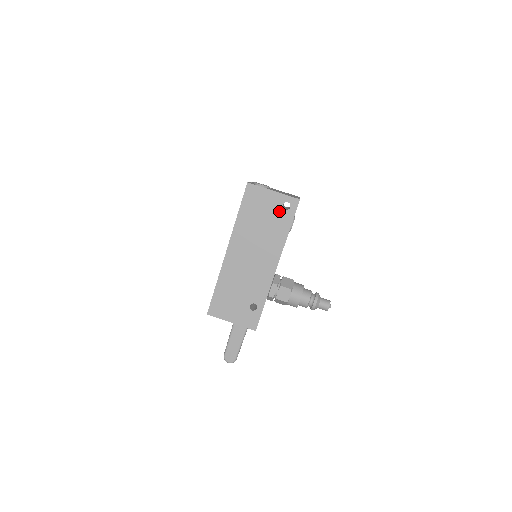
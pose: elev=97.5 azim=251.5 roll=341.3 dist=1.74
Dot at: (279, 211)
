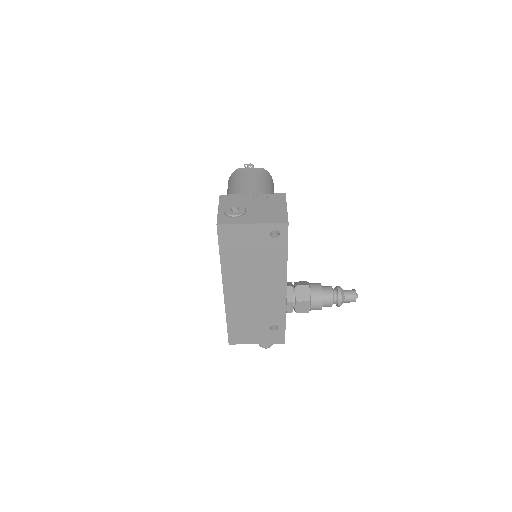
Dot at: (268, 241)
